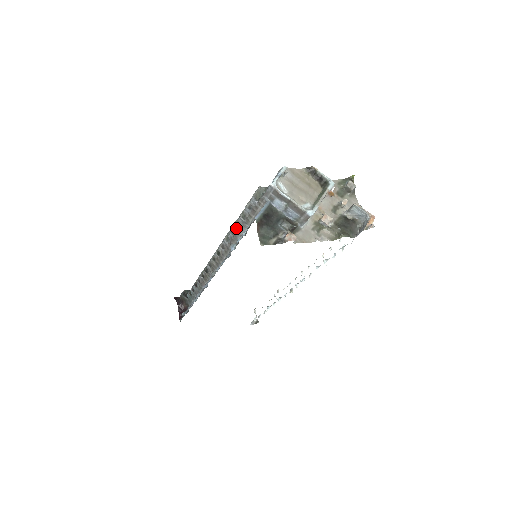
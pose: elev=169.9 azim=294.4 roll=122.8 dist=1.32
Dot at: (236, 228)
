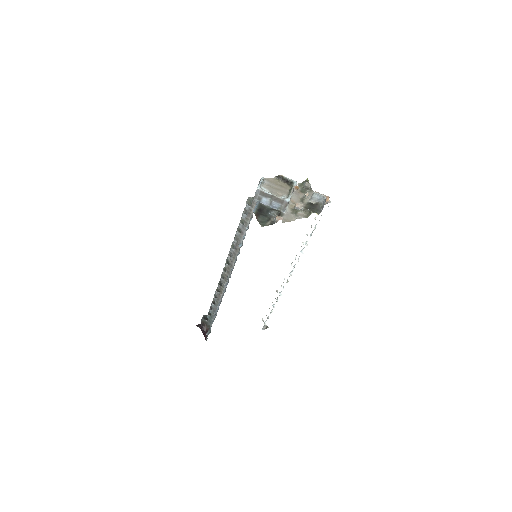
Dot at: (238, 234)
